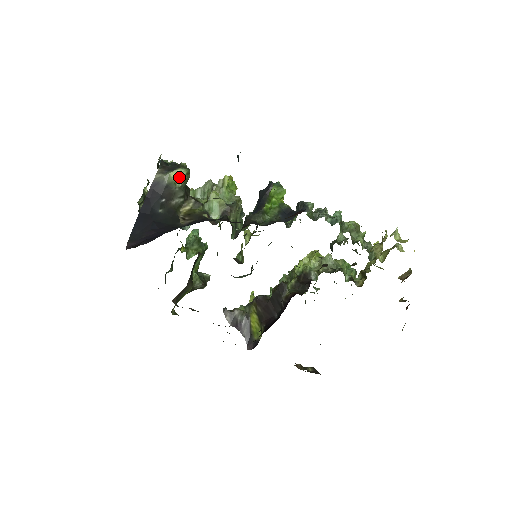
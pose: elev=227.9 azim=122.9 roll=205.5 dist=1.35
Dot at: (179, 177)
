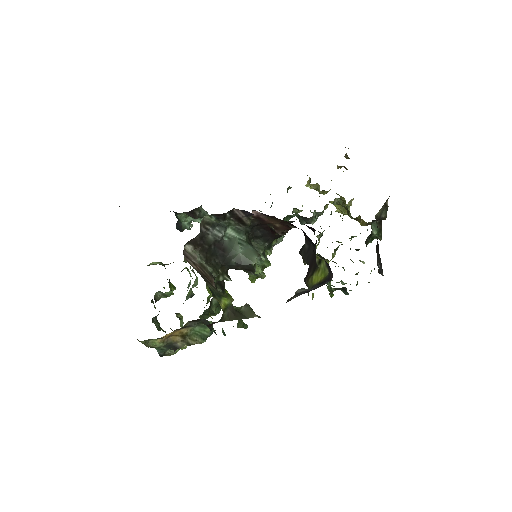
Dot at: (155, 264)
